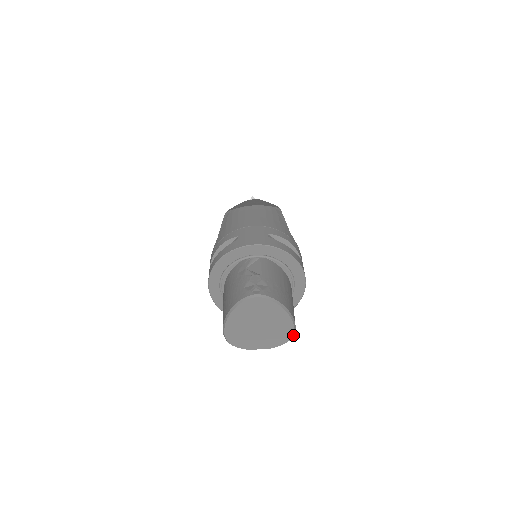
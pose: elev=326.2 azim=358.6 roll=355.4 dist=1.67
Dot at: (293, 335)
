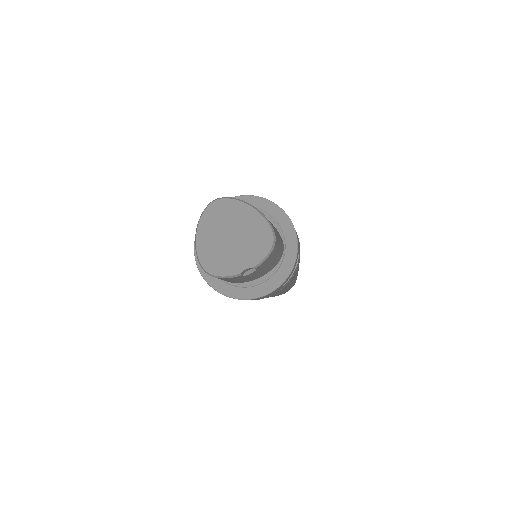
Dot at: (273, 237)
